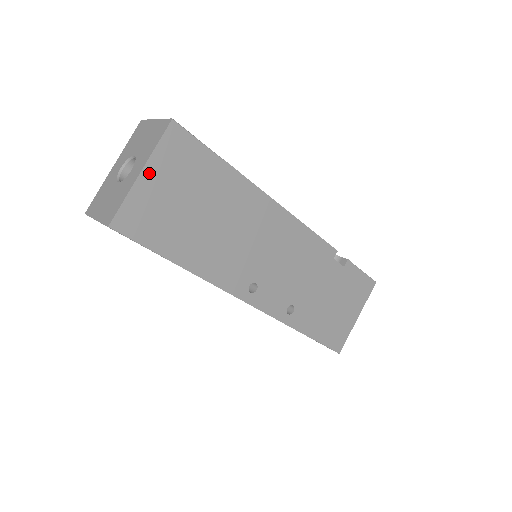
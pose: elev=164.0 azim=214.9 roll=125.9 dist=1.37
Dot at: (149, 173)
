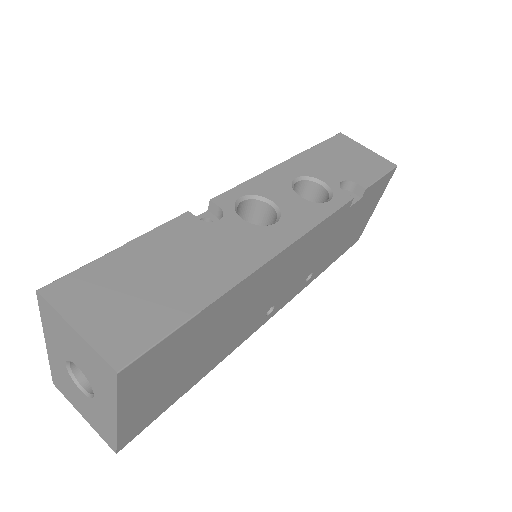
Dot at: (126, 409)
